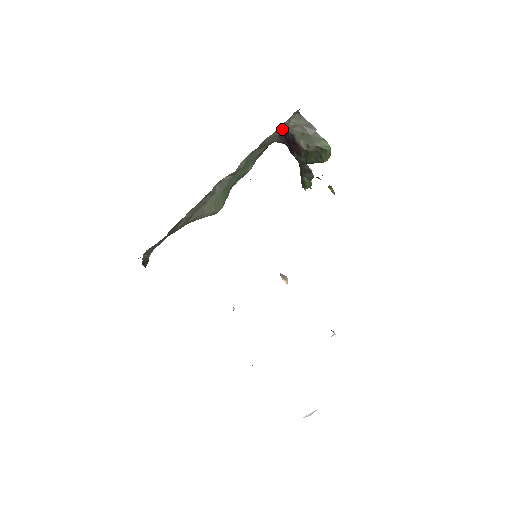
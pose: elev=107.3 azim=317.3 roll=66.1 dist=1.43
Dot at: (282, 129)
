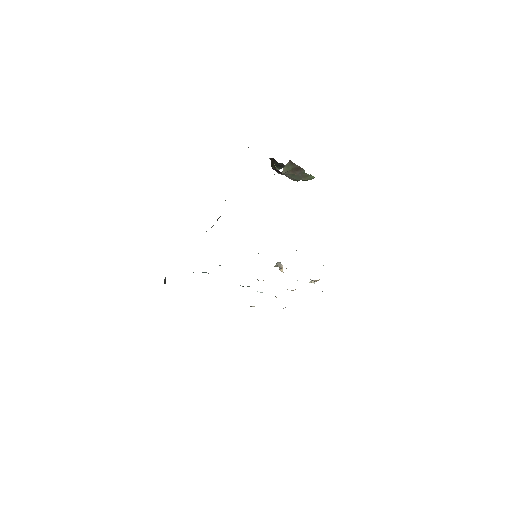
Dot at: occluded
